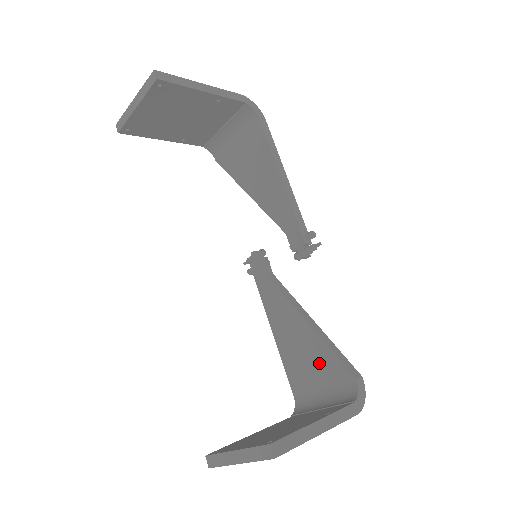
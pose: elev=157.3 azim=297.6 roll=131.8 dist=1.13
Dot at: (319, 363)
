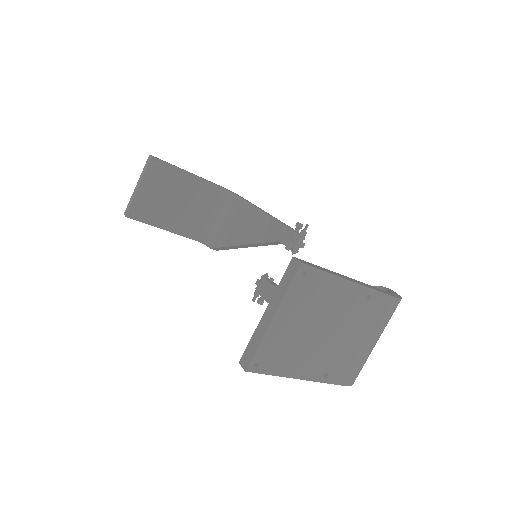
Dot at: occluded
